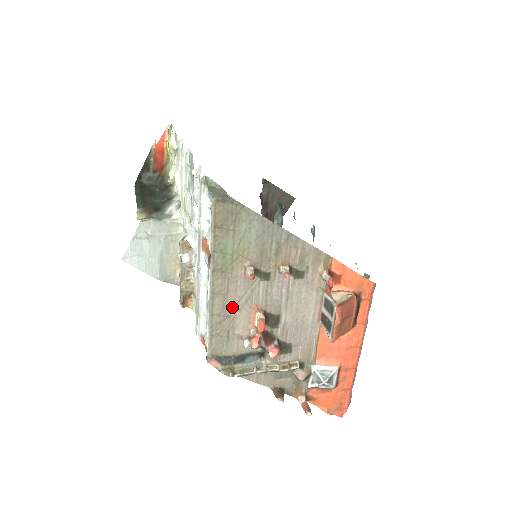
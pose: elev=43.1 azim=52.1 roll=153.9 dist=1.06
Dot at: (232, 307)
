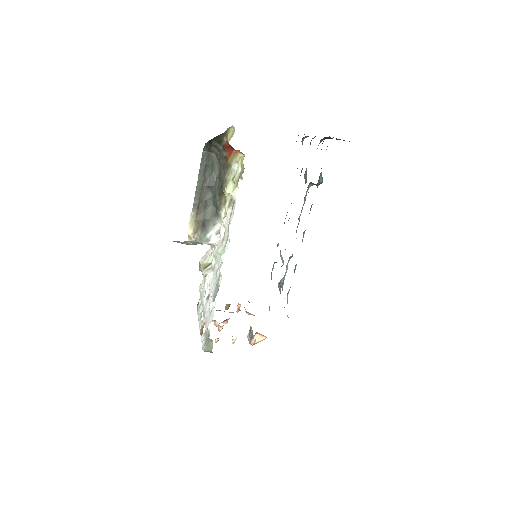
Dot at: occluded
